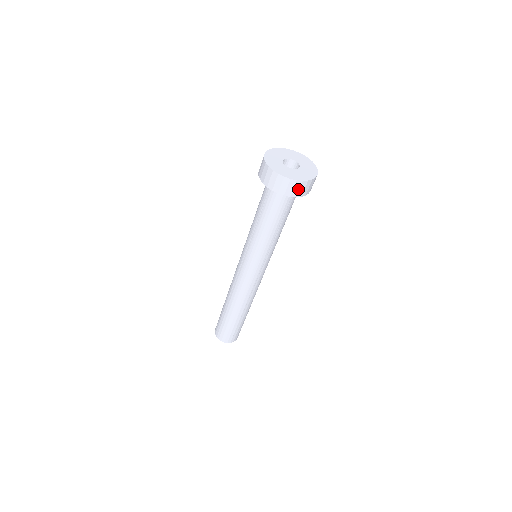
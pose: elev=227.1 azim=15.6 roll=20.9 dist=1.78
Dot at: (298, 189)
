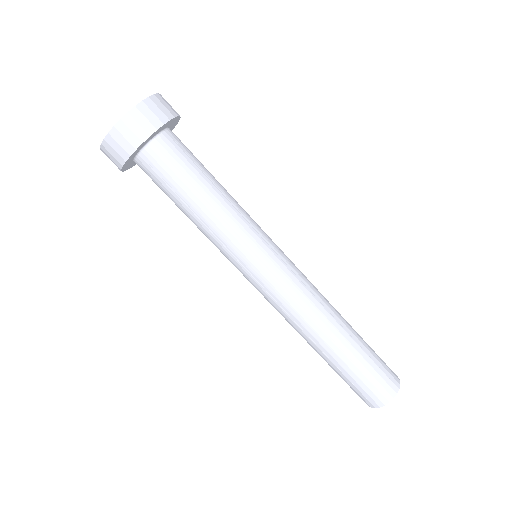
Dot at: (131, 133)
